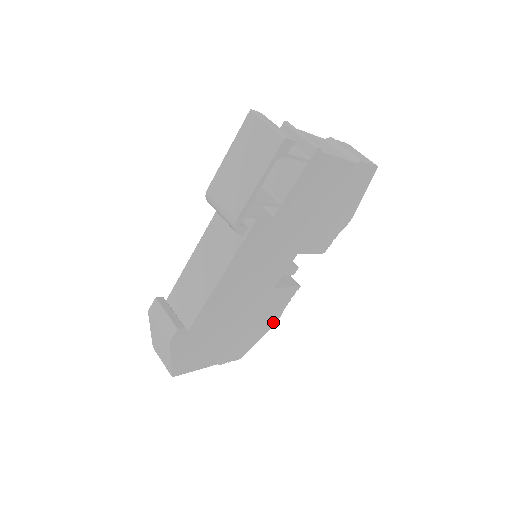
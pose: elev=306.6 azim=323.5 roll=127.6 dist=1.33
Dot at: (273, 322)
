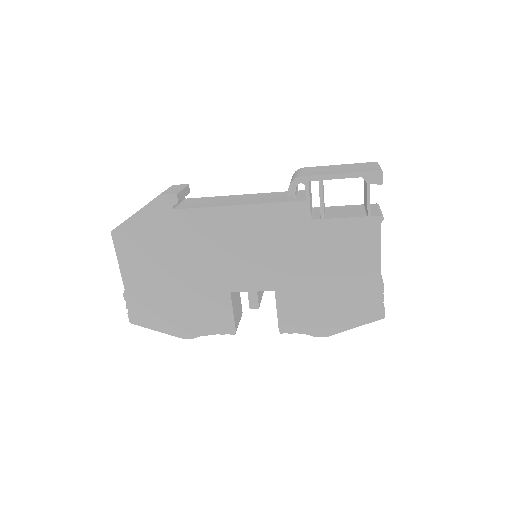
Dot at: (184, 333)
